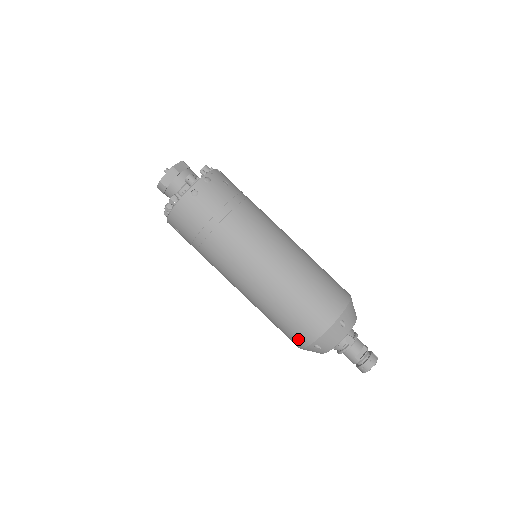
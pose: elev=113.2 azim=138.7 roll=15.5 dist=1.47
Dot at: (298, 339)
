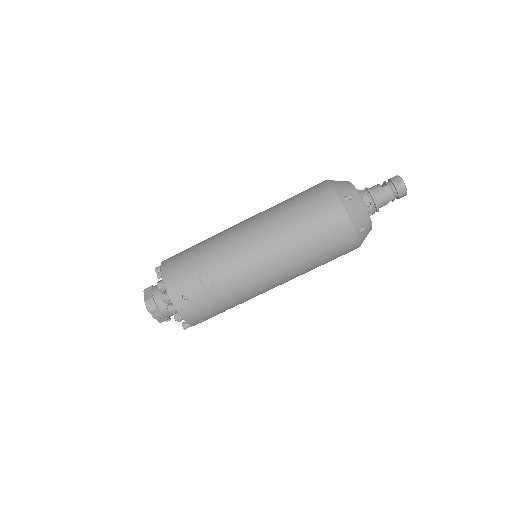
Dot at: (333, 212)
